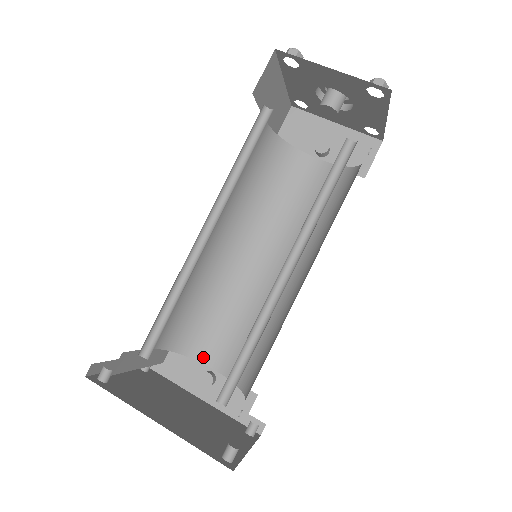
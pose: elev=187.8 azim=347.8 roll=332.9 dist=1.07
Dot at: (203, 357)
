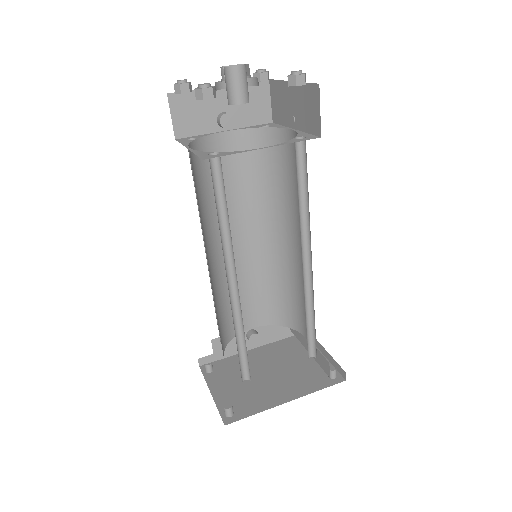
Dot at: occluded
